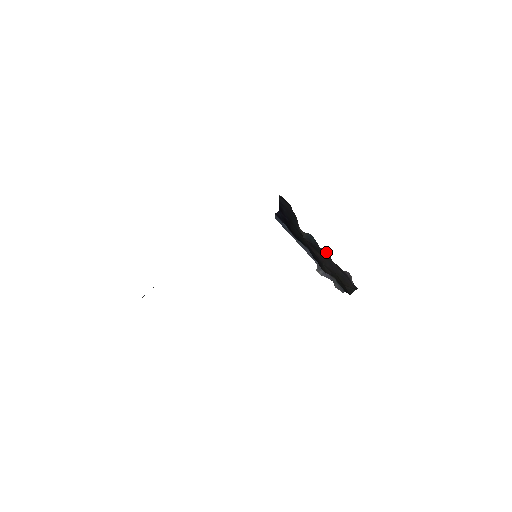
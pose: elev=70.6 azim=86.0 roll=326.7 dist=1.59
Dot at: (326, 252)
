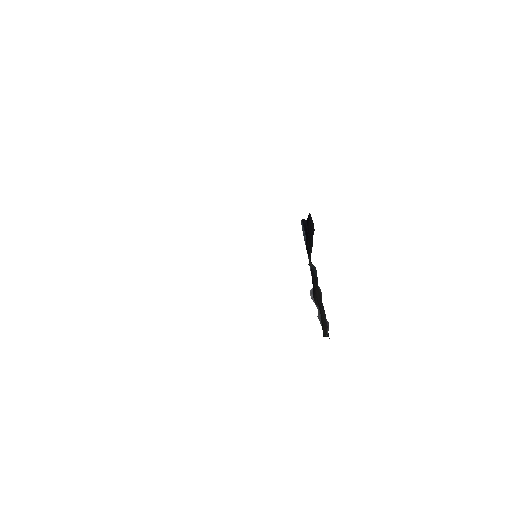
Dot at: (321, 292)
